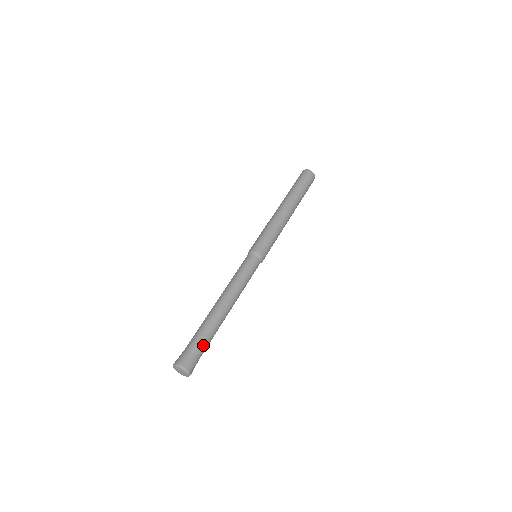
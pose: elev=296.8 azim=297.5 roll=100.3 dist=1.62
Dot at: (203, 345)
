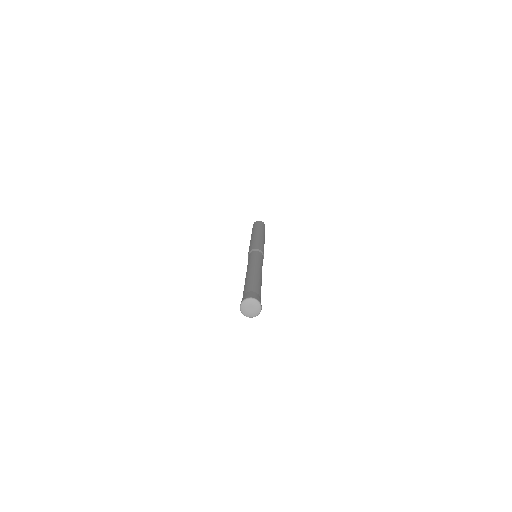
Dot at: (258, 289)
